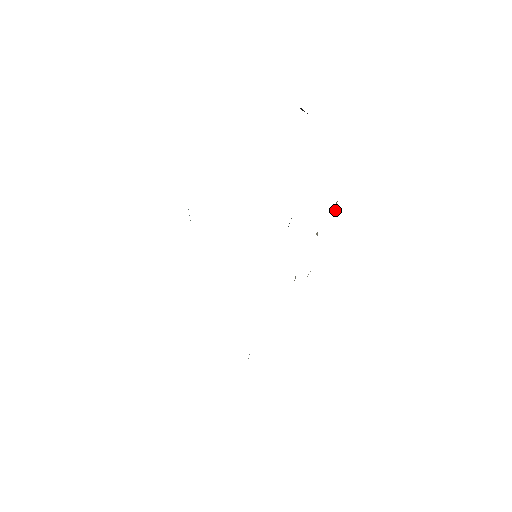
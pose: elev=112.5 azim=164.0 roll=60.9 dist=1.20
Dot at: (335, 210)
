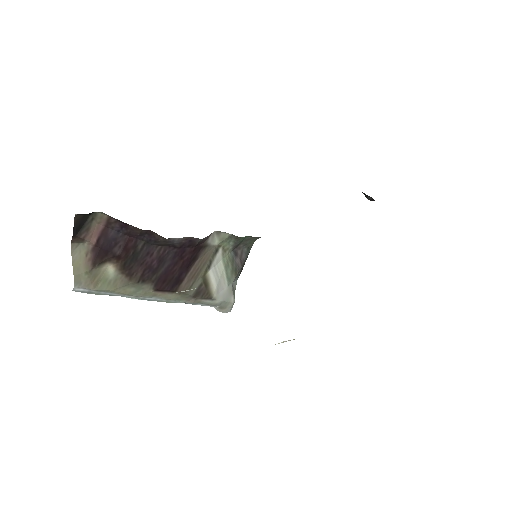
Dot at: occluded
